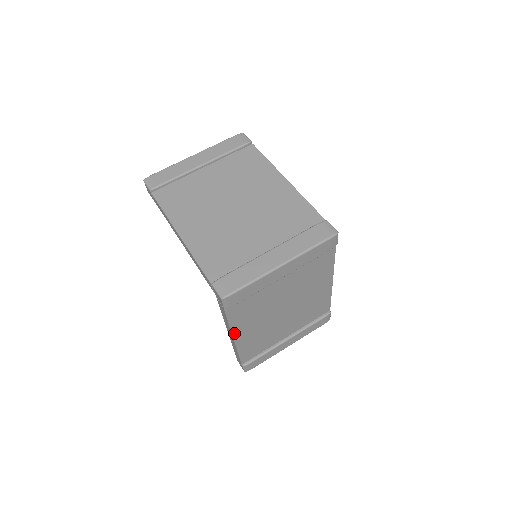
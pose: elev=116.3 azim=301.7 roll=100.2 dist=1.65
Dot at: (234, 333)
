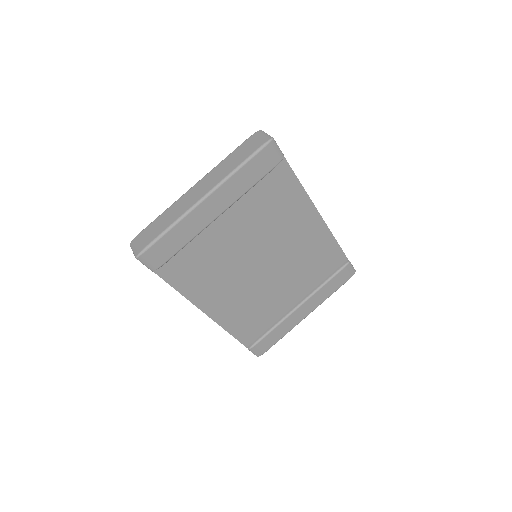
Dot at: occluded
